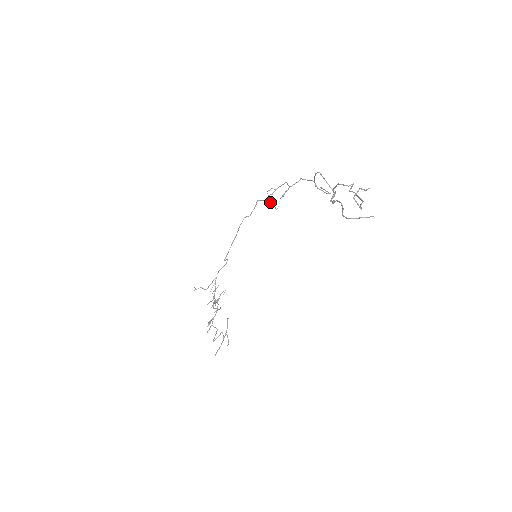
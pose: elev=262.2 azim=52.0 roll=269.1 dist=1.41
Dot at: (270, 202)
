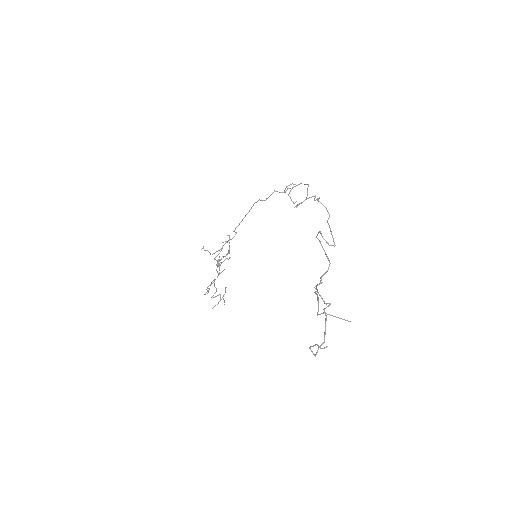
Dot at: (288, 195)
